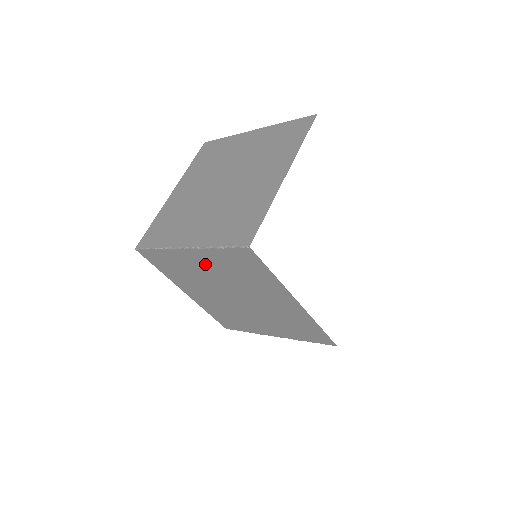
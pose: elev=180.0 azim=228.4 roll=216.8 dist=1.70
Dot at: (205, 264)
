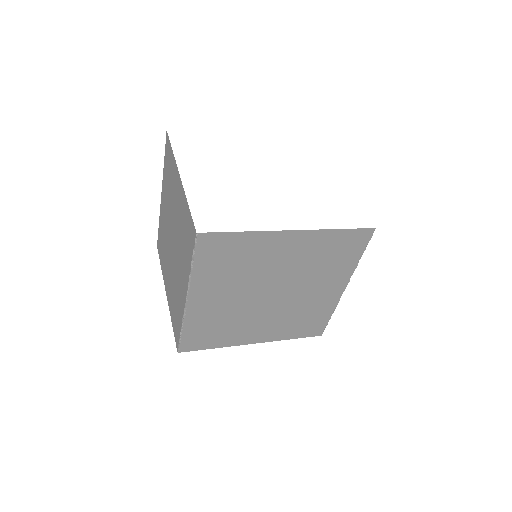
Dot at: (213, 295)
